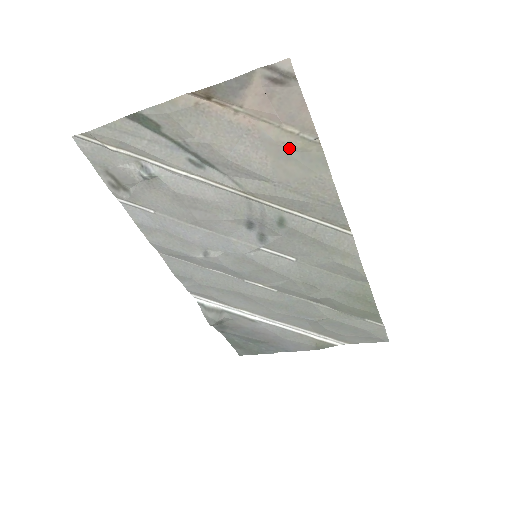
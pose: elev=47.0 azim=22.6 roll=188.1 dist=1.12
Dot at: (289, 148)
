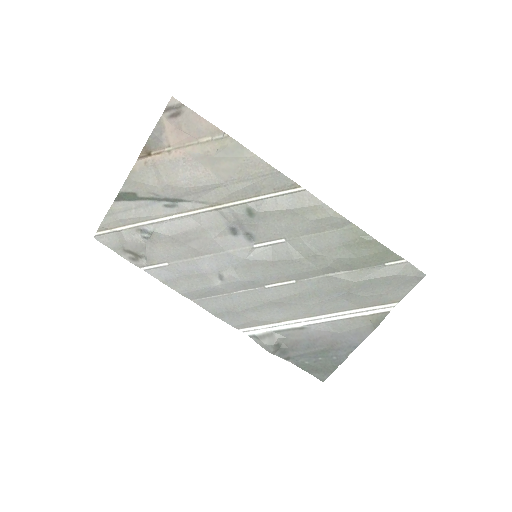
Dot at: (214, 153)
